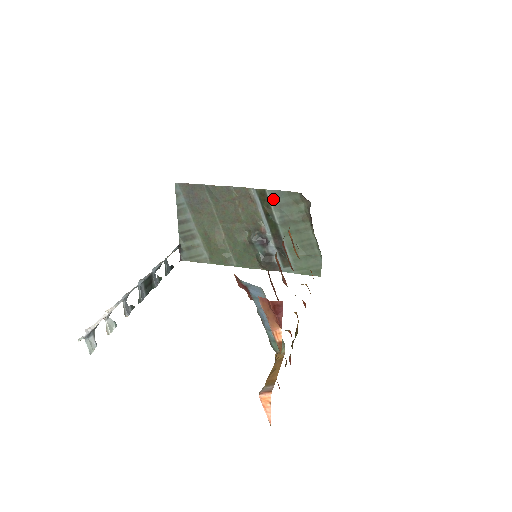
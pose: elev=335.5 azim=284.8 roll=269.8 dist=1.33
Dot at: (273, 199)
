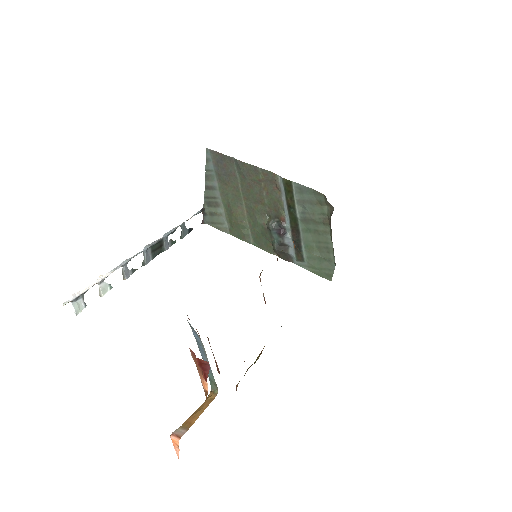
Dot at: (298, 193)
